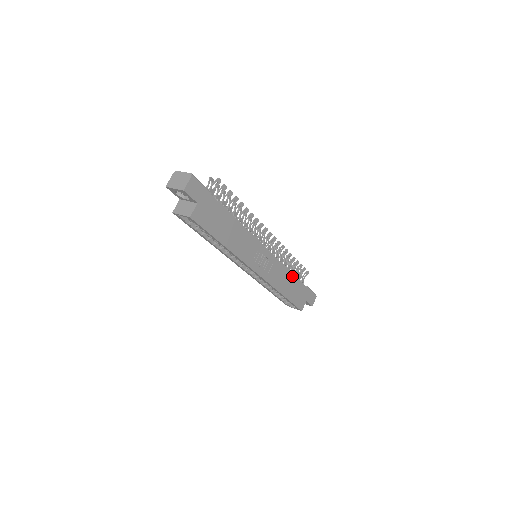
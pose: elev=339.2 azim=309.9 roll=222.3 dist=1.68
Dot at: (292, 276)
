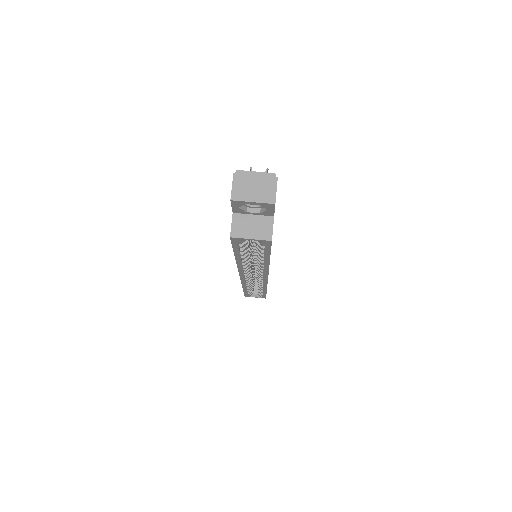
Dot at: occluded
